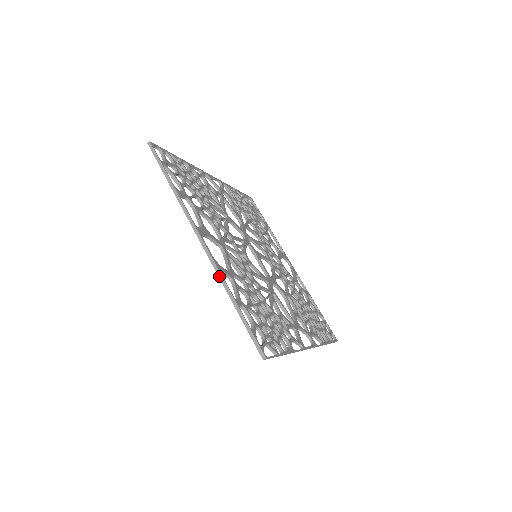
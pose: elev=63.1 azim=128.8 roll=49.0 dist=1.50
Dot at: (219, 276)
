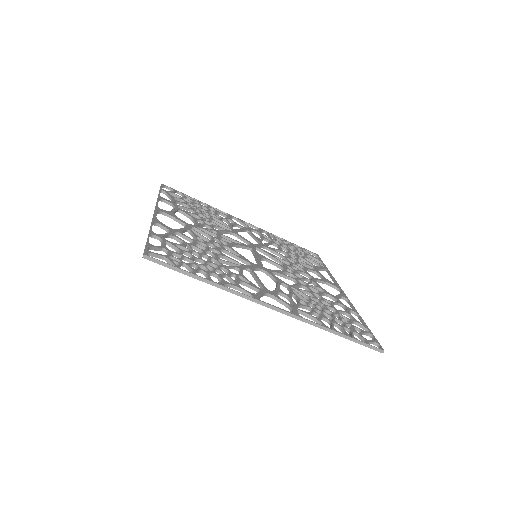
Dot at: occluded
